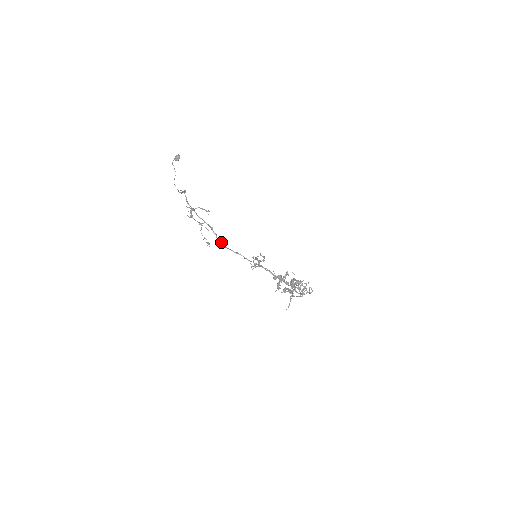
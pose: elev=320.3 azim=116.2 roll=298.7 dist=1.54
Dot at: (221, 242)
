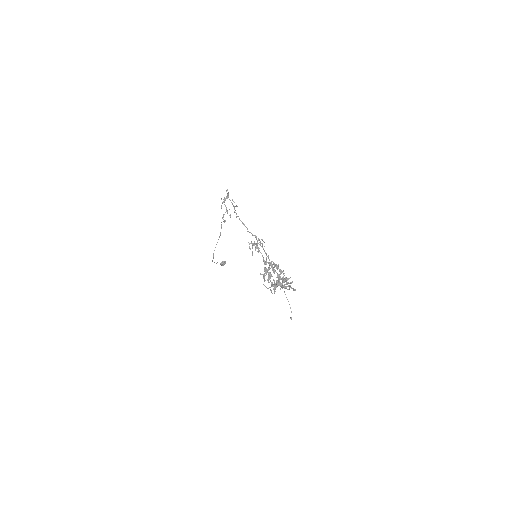
Dot at: (236, 214)
